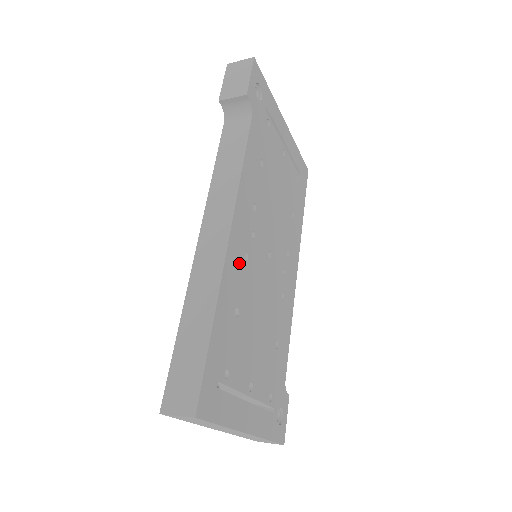
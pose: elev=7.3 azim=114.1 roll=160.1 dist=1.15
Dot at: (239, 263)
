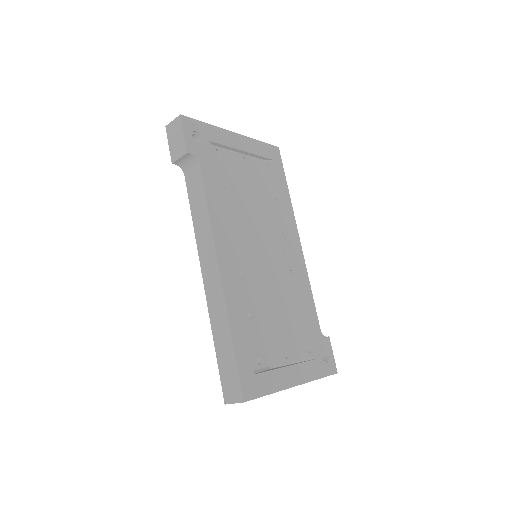
Dot at: (237, 282)
